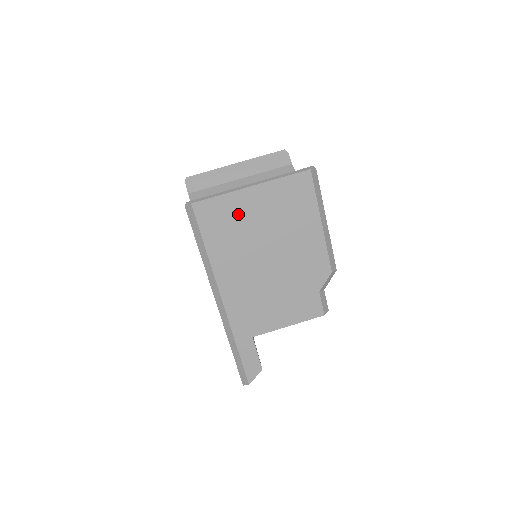
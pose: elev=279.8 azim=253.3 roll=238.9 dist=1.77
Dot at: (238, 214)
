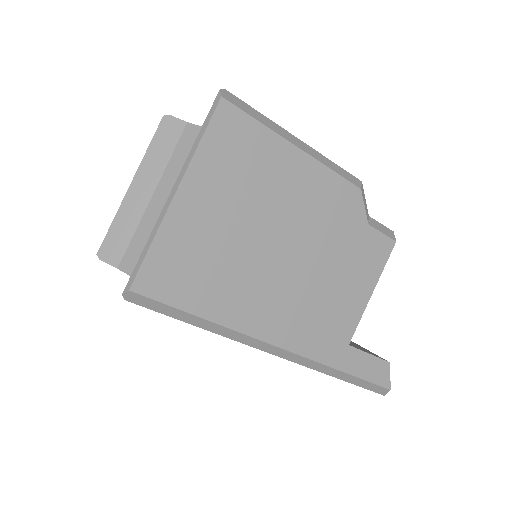
Dot at: (196, 241)
